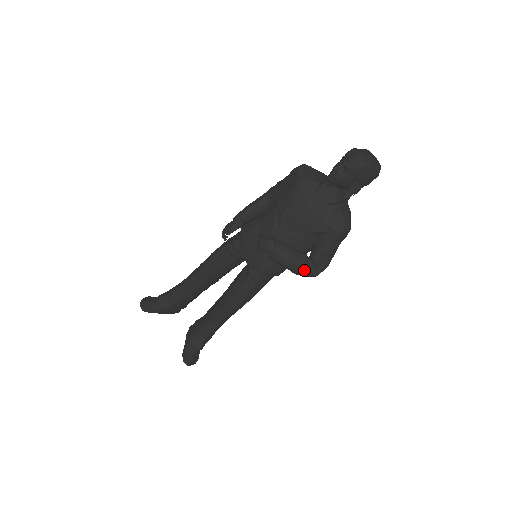
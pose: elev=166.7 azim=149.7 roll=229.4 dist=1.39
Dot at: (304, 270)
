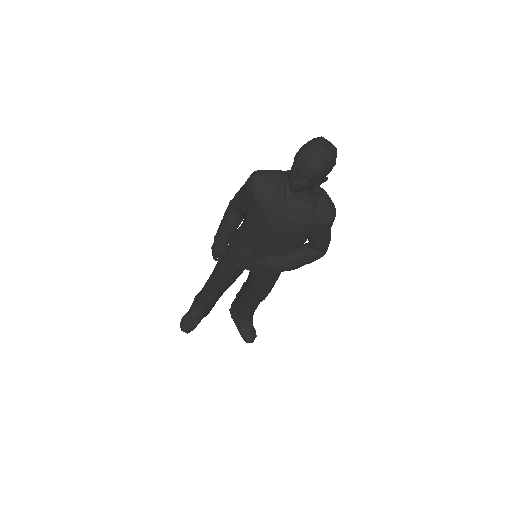
Dot at: (313, 260)
